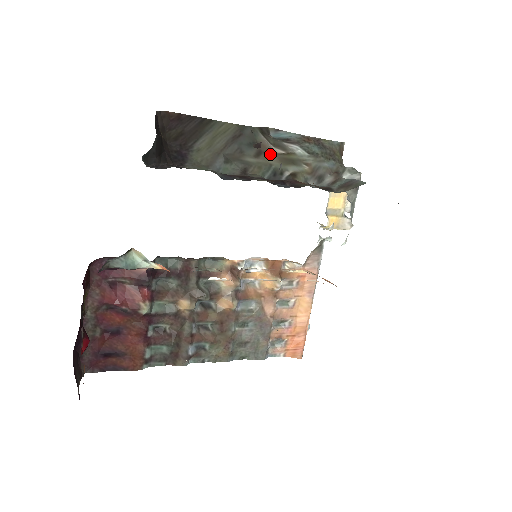
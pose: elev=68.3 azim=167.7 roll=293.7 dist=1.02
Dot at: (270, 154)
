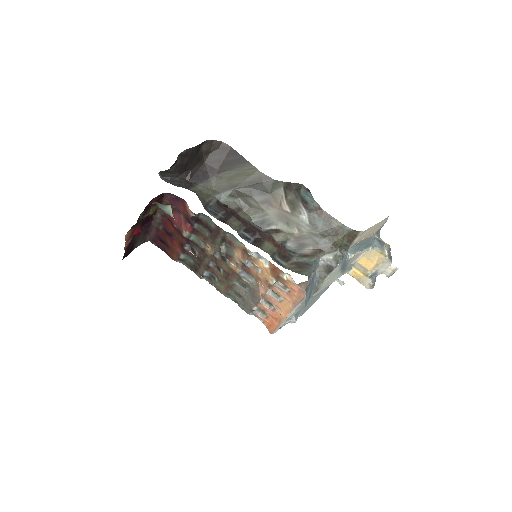
Dot at: (275, 207)
